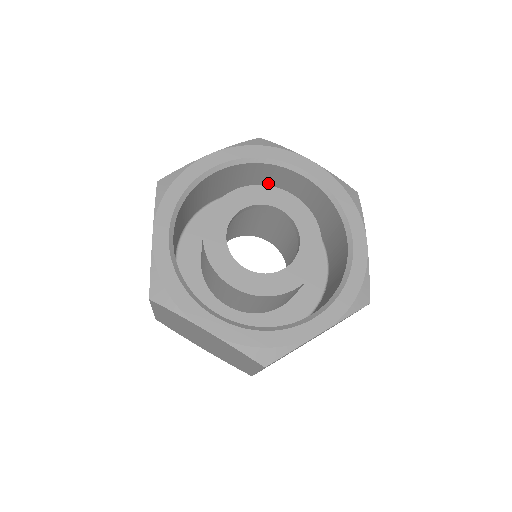
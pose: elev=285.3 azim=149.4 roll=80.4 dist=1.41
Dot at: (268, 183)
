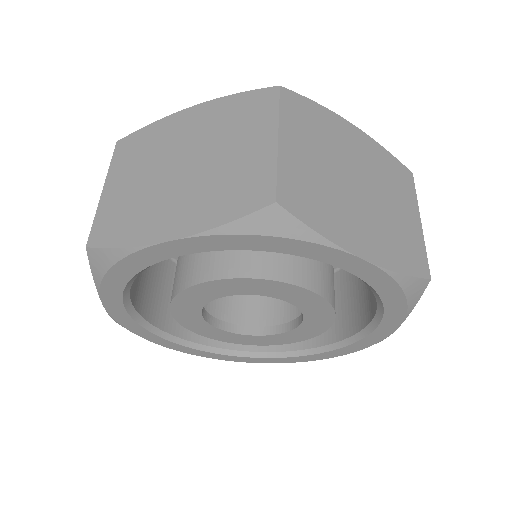
Dot at: occluded
